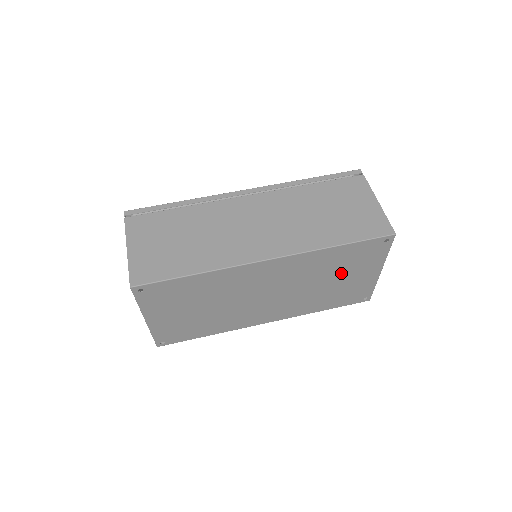
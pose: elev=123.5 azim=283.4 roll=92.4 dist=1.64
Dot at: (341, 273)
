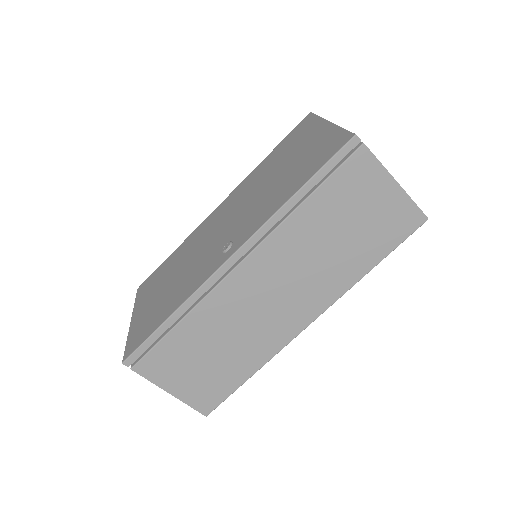
Dot at: occluded
